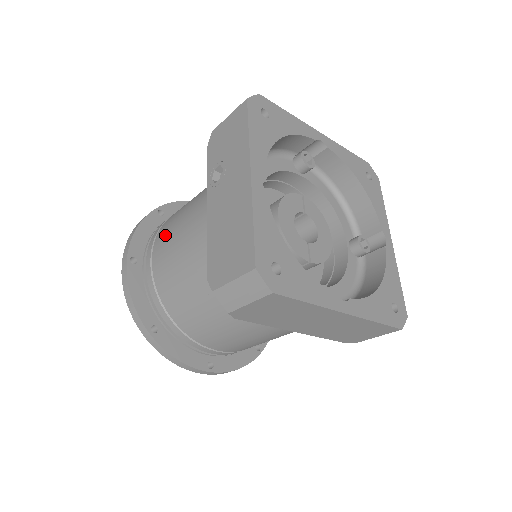
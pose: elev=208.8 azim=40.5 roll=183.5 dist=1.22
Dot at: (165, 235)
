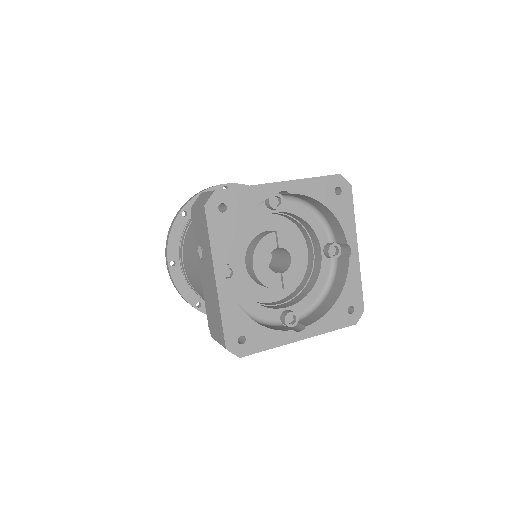
Dot at: (186, 254)
